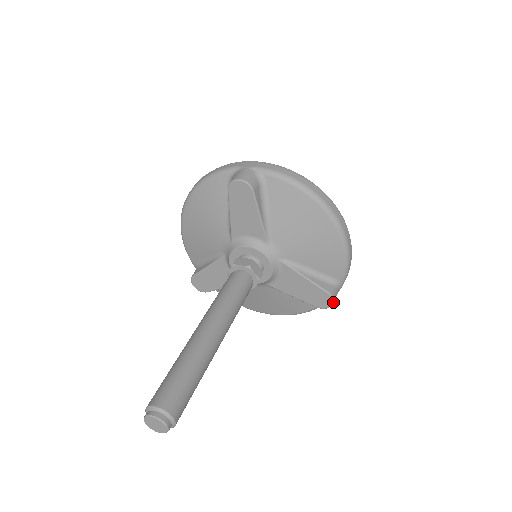
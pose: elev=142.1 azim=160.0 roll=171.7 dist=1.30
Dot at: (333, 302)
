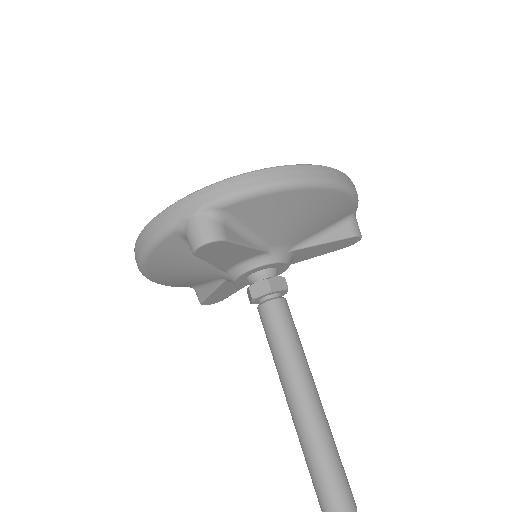
Dot at: (361, 236)
